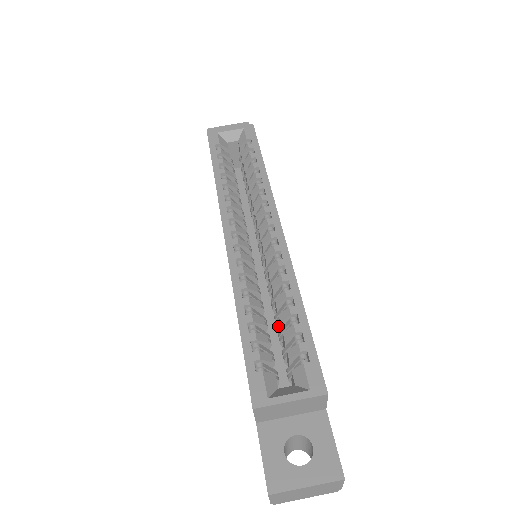
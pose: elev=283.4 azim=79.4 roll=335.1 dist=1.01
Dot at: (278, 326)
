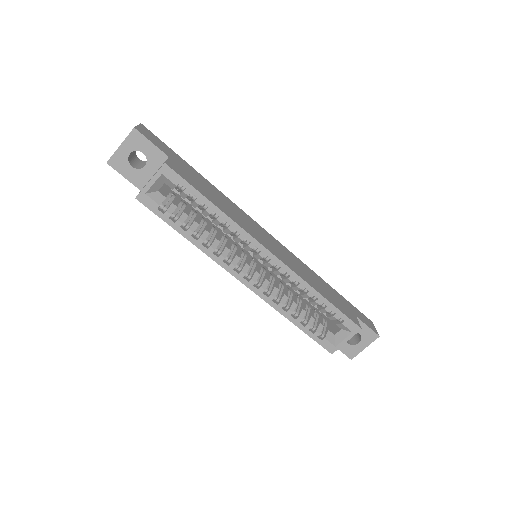
Dot at: occluded
